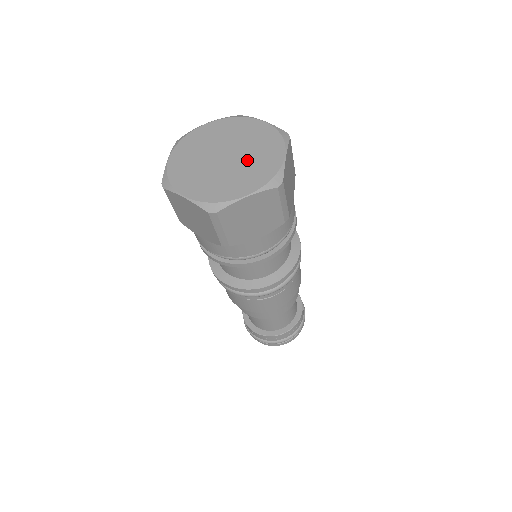
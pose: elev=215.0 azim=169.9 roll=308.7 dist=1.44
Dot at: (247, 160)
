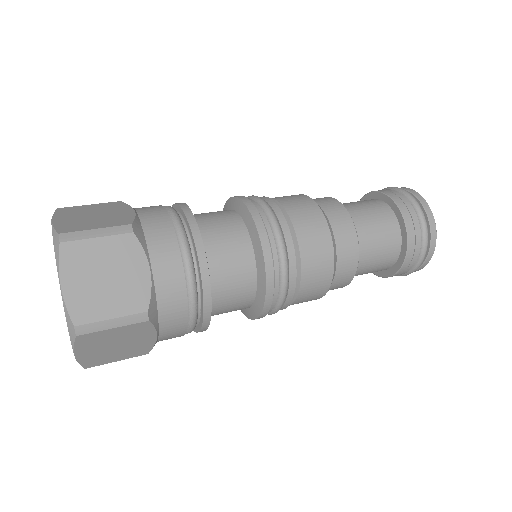
Dot at: occluded
